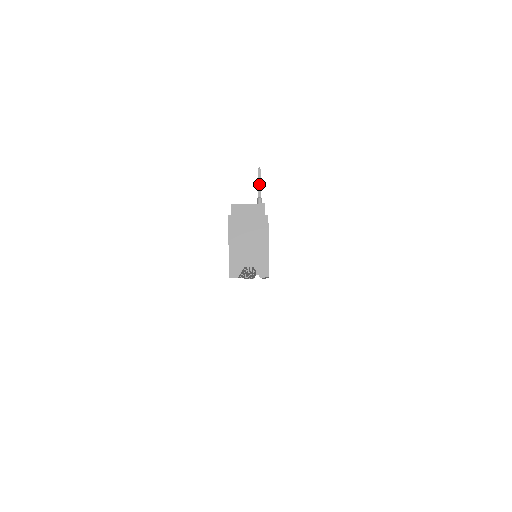
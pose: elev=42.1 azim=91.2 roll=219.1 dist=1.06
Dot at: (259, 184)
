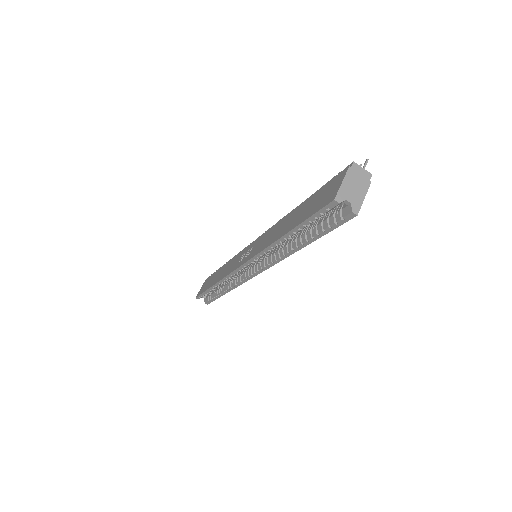
Dot at: (364, 167)
